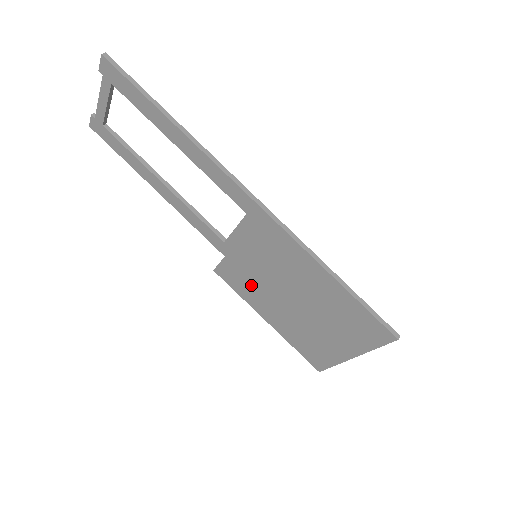
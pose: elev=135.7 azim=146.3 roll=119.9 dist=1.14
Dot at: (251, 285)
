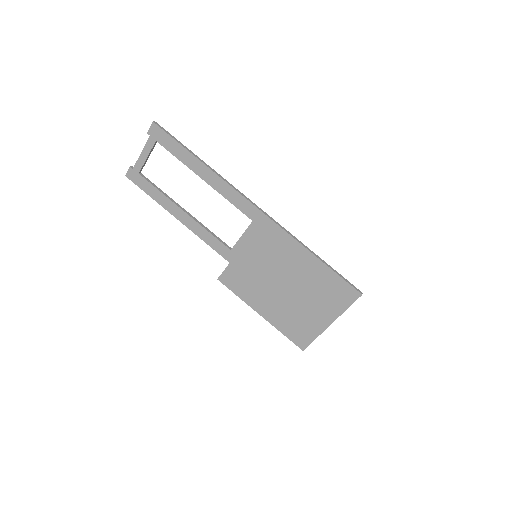
Dot at: (250, 283)
